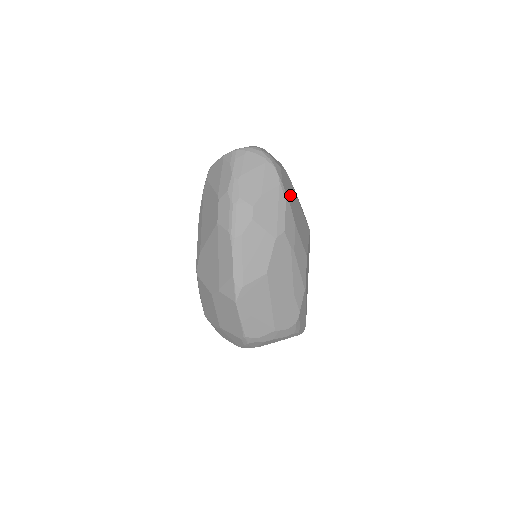
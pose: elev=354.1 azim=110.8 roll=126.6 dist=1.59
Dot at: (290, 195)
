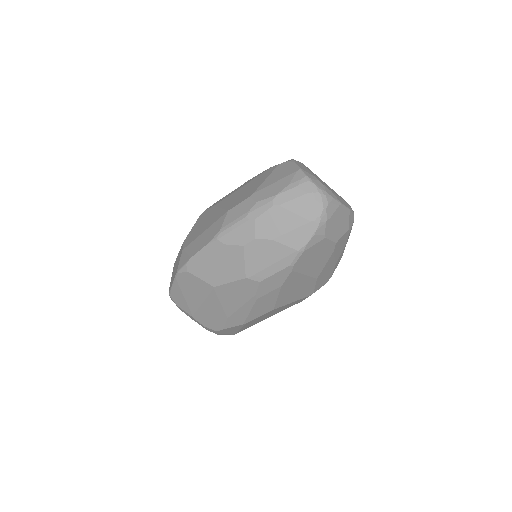
Dot at: (308, 263)
